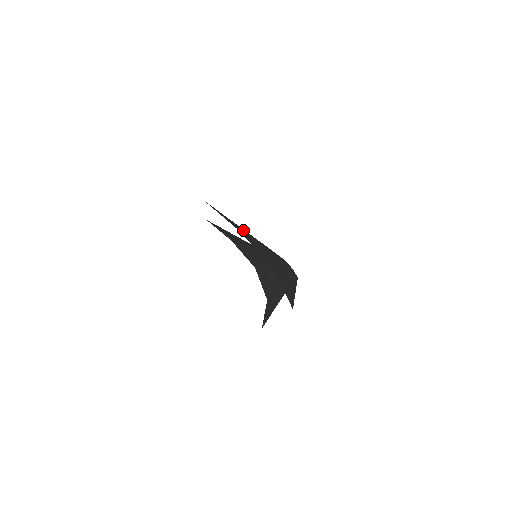
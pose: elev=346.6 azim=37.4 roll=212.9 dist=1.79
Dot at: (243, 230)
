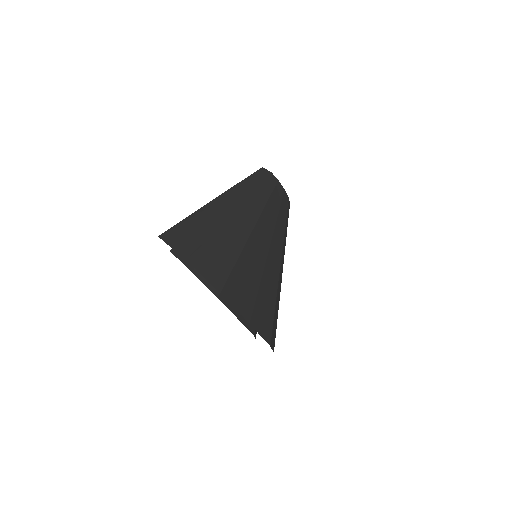
Dot at: (251, 258)
